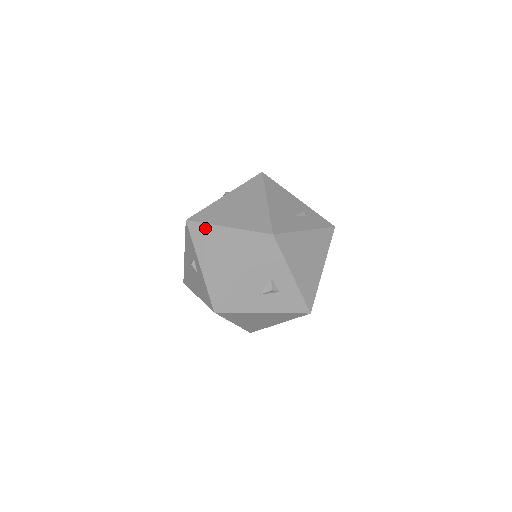
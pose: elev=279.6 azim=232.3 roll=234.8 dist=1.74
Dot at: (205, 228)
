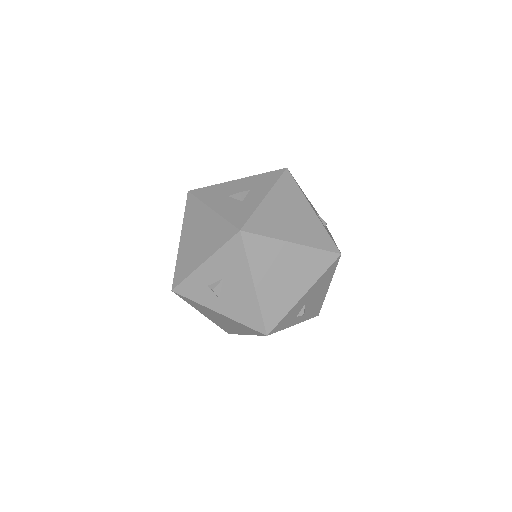
Dot at: occluded
